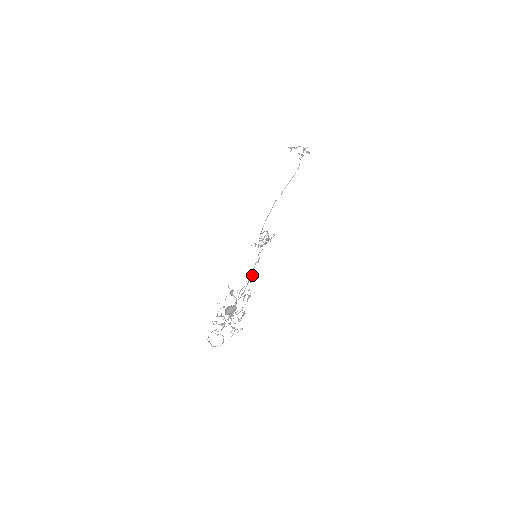
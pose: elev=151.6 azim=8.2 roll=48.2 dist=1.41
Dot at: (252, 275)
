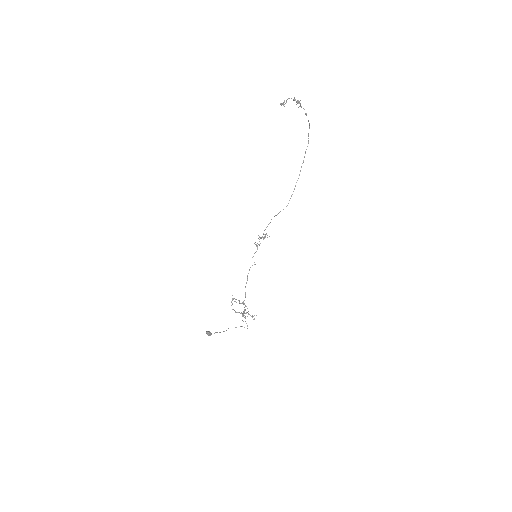
Dot at: occluded
